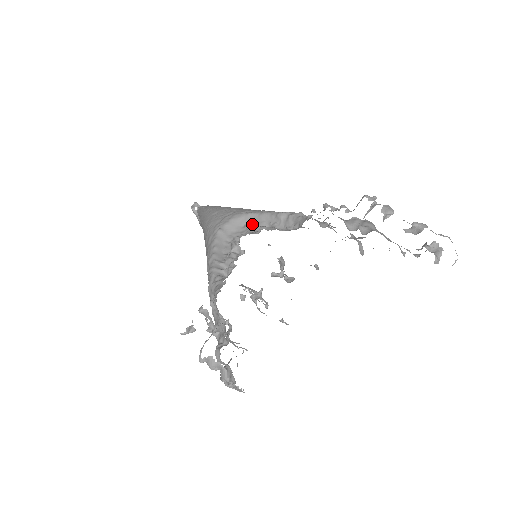
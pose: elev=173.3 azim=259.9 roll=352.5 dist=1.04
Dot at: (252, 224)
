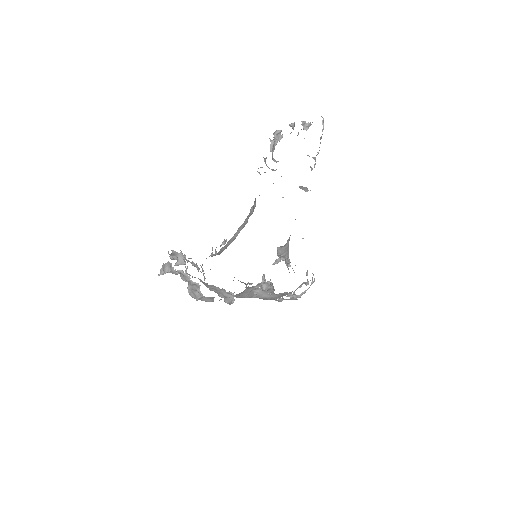
Dot at: occluded
